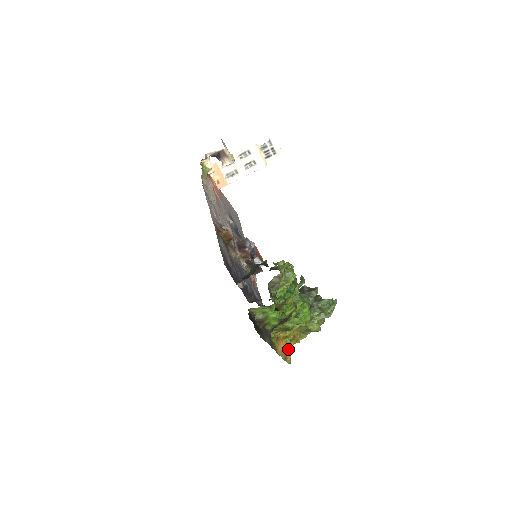
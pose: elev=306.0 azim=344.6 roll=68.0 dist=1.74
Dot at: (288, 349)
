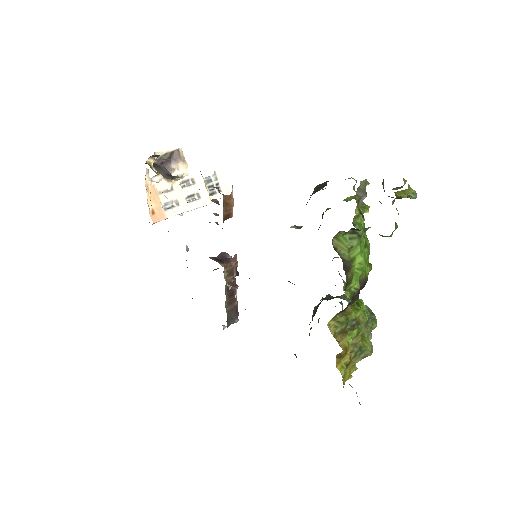
Dot at: occluded
